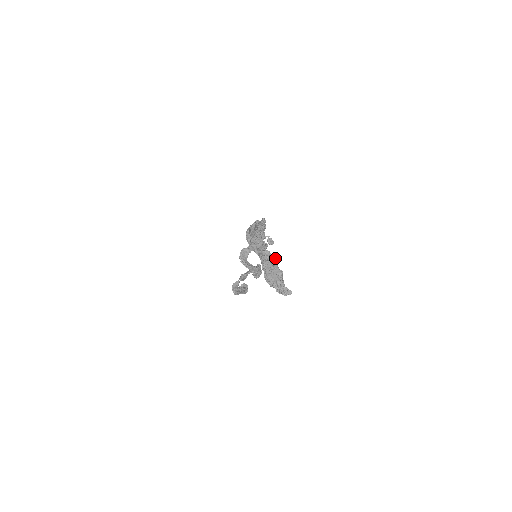
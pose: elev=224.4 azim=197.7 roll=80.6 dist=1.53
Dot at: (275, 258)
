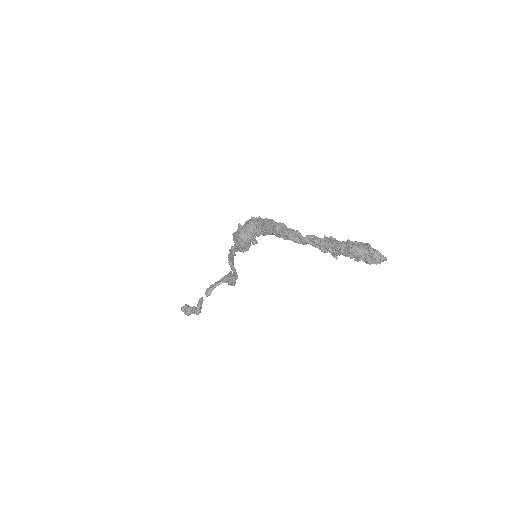
Dot at: (335, 238)
